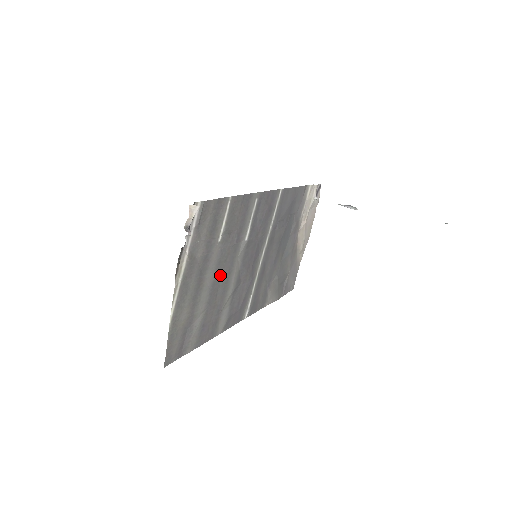
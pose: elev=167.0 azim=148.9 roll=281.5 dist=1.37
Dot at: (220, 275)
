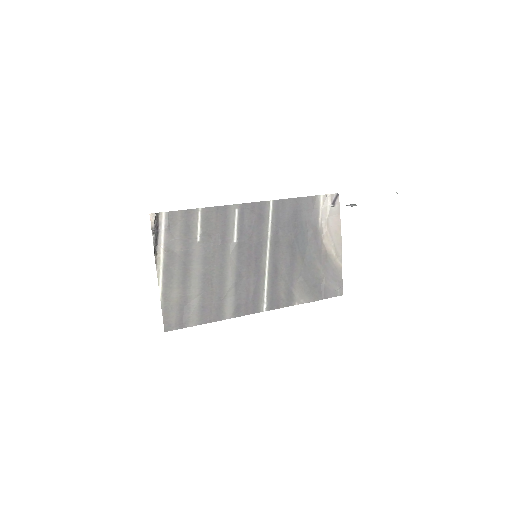
Dot at: (211, 268)
